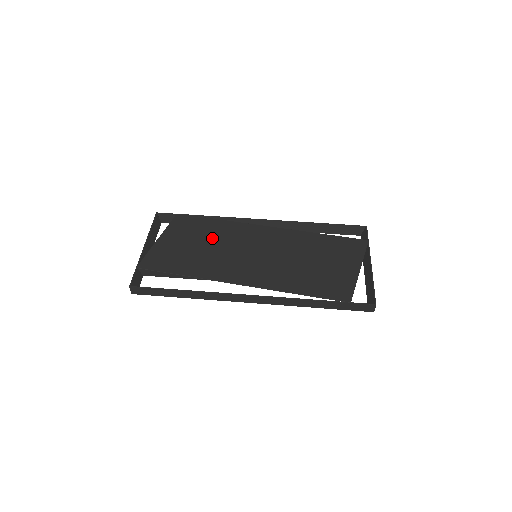
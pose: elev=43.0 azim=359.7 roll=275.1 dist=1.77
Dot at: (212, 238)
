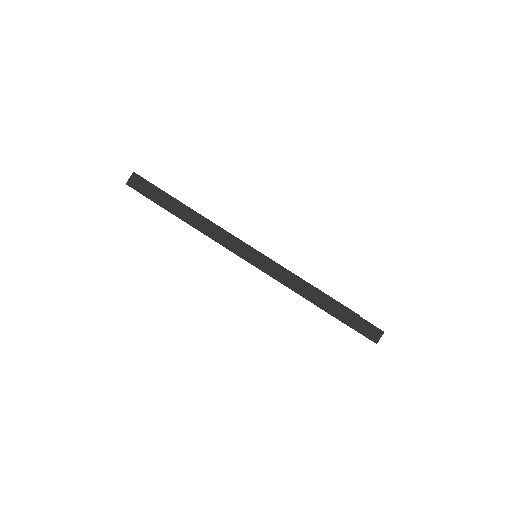
Dot at: occluded
